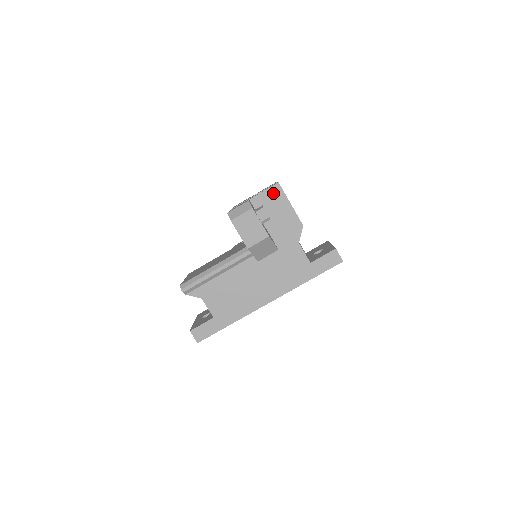
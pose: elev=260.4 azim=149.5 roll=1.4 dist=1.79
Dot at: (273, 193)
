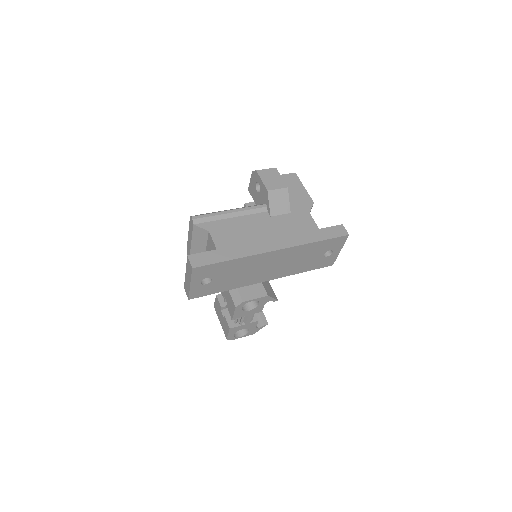
Dot at: (290, 177)
